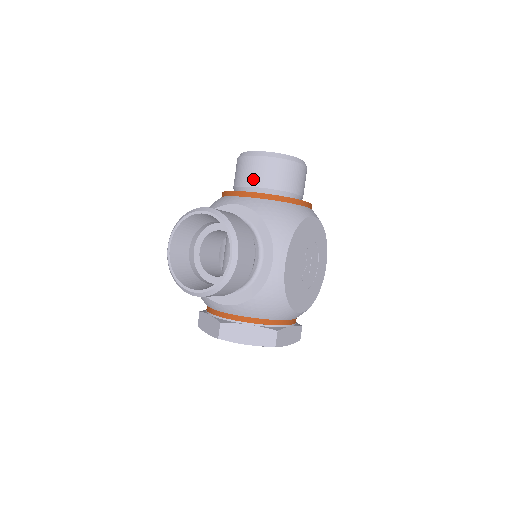
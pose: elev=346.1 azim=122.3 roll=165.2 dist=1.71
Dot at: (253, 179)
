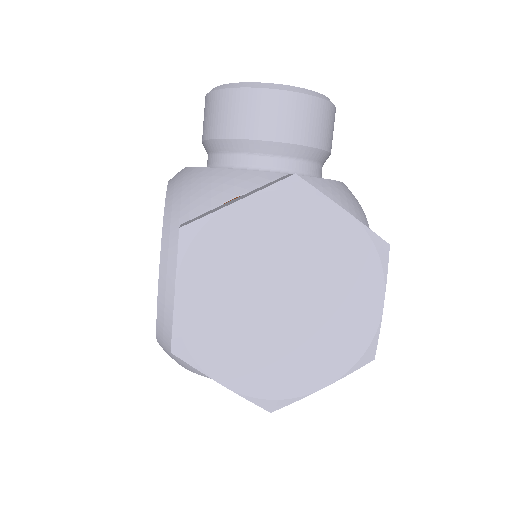
Dot at: occluded
